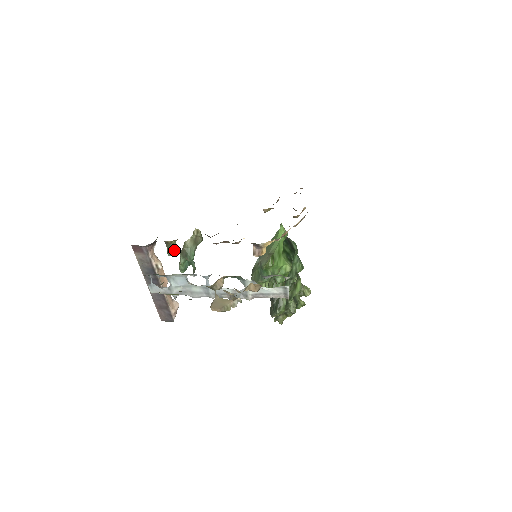
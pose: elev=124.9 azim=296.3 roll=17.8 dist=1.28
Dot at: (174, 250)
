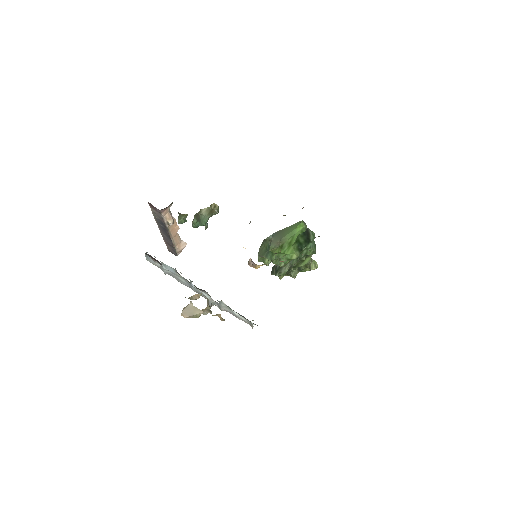
Dot at: (185, 219)
